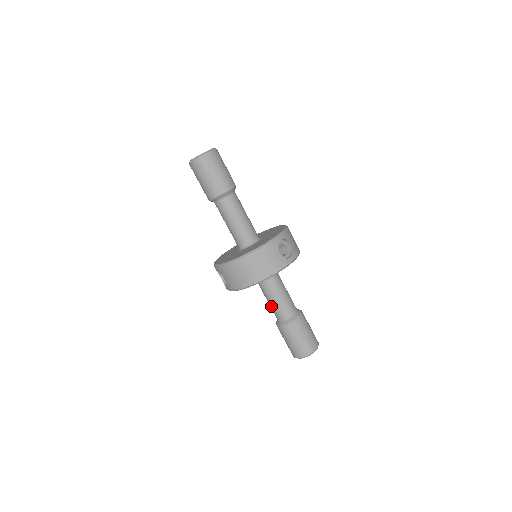
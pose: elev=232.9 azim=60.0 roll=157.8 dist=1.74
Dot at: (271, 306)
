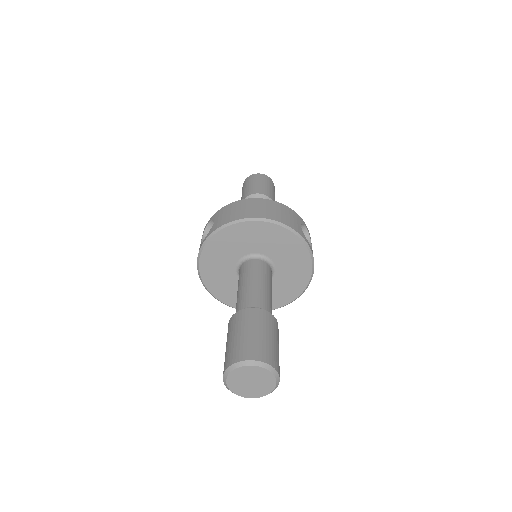
Dot at: (241, 293)
